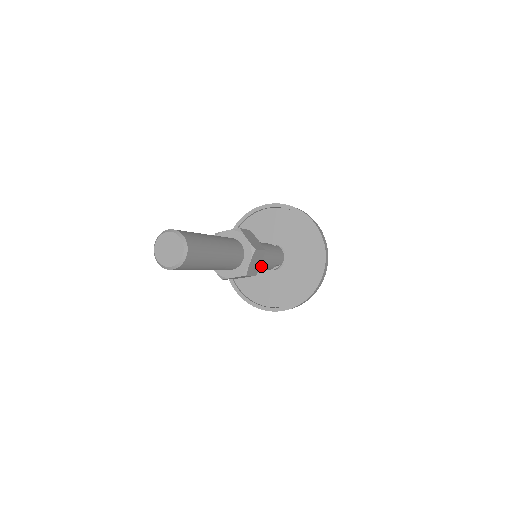
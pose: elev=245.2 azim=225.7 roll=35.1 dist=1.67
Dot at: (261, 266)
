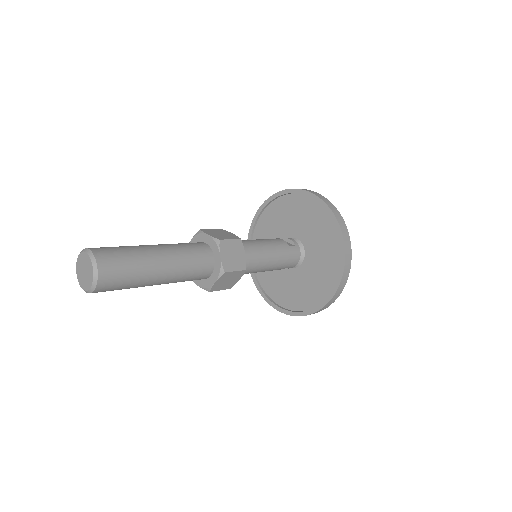
Dot at: (252, 272)
